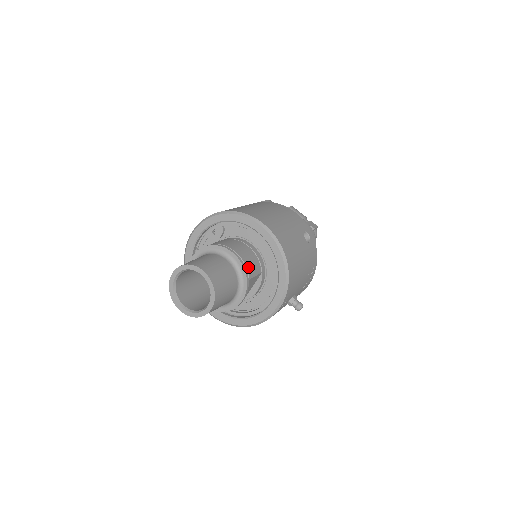
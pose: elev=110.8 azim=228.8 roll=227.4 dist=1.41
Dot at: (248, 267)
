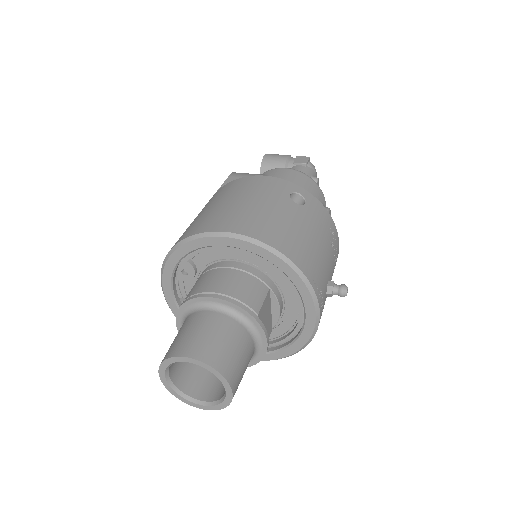
Dot at: (246, 301)
